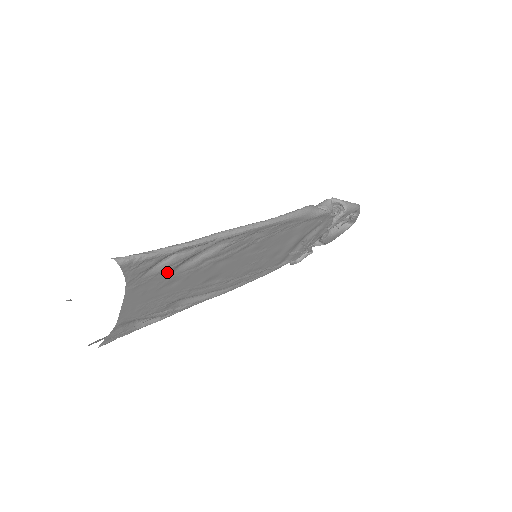
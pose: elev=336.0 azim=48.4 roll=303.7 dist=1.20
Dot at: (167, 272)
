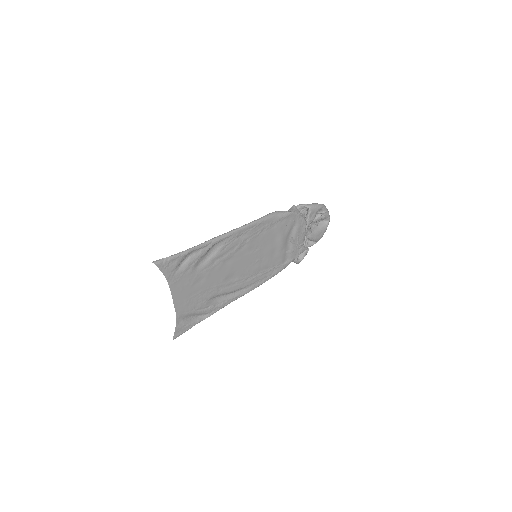
Dot at: (191, 270)
